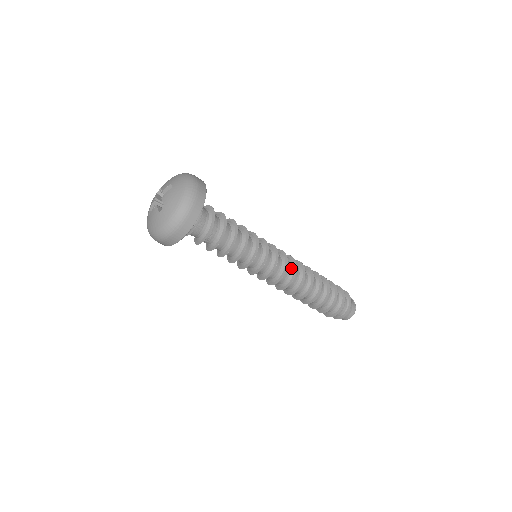
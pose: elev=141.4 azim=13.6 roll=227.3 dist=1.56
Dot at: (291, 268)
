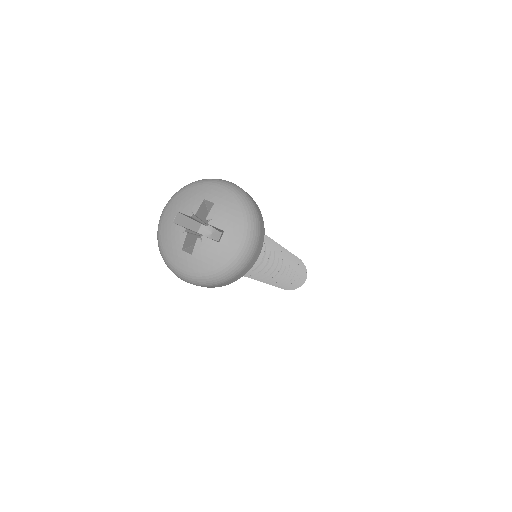
Dot at: occluded
